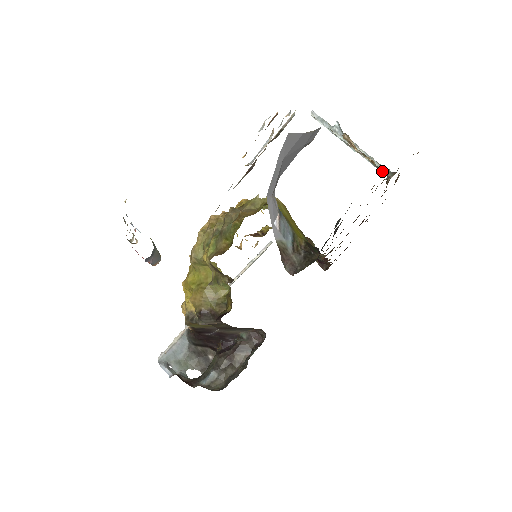
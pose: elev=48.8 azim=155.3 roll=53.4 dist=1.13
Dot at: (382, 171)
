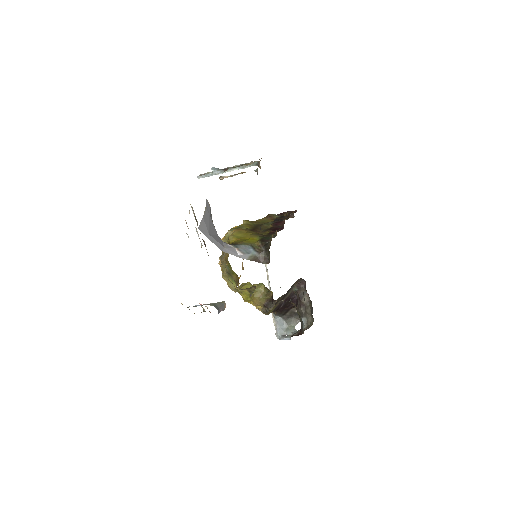
Dot at: (254, 165)
